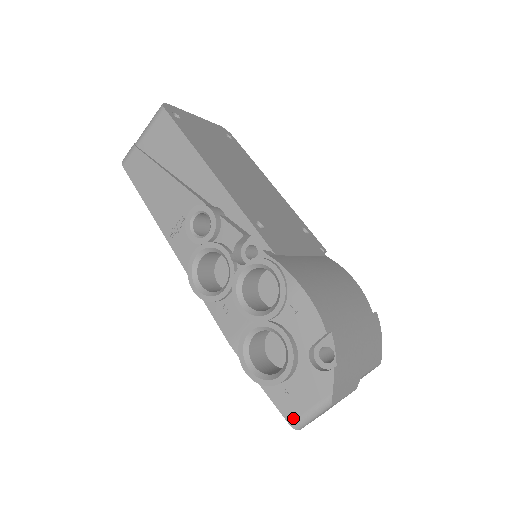
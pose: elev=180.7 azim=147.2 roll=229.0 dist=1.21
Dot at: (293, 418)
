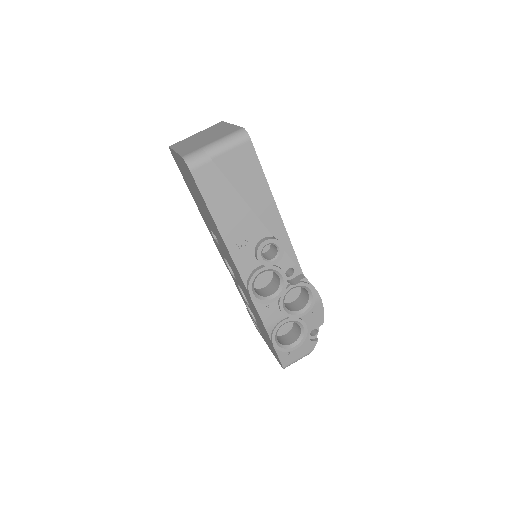
Dot at: (287, 364)
